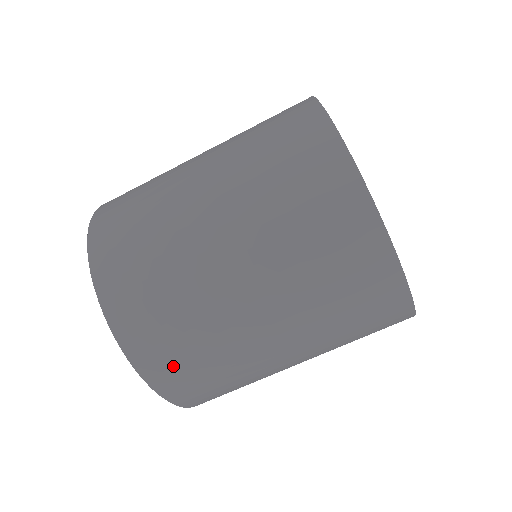
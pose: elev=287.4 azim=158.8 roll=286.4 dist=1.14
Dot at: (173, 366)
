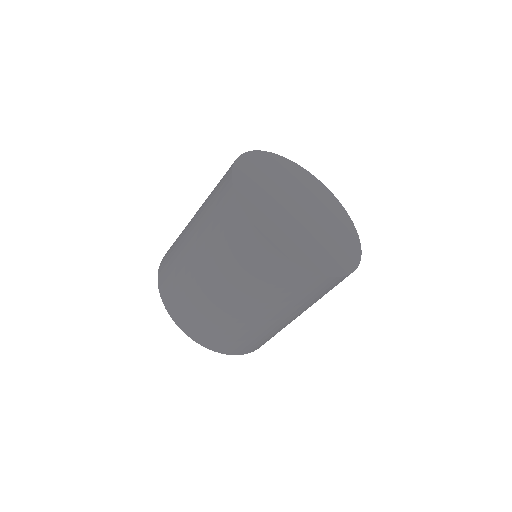
Dot at: (166, 271)
